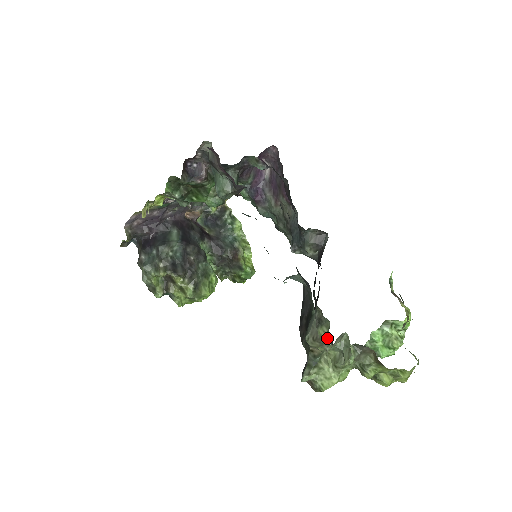
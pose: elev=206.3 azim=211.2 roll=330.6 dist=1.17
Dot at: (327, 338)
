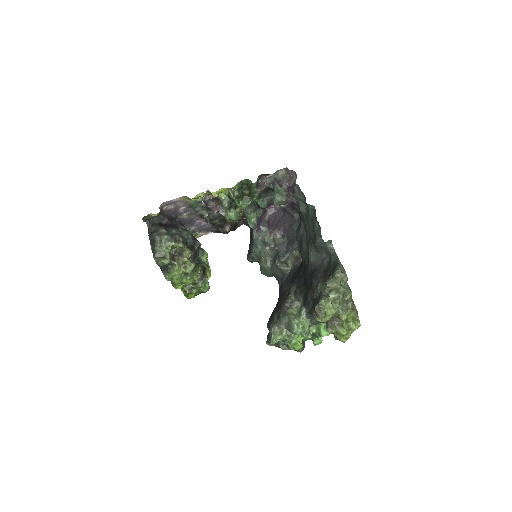
Dot at: (304, 308)
